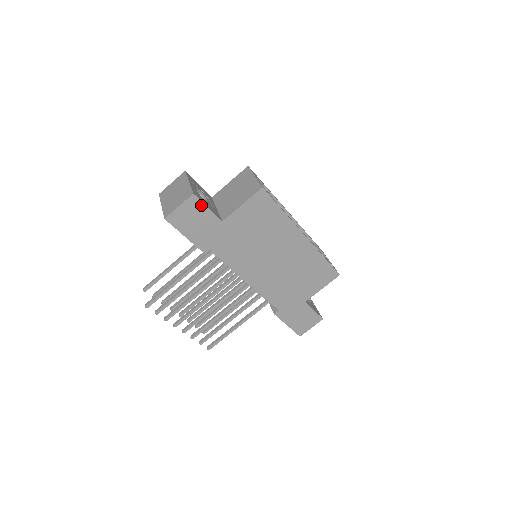
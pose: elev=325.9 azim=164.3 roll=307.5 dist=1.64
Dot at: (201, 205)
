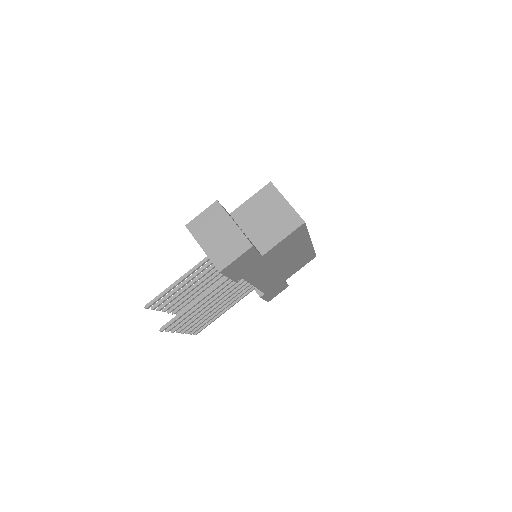
Dot at: (253, 251)
